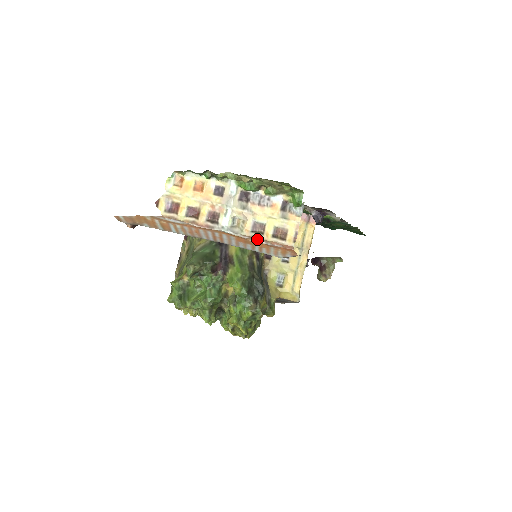
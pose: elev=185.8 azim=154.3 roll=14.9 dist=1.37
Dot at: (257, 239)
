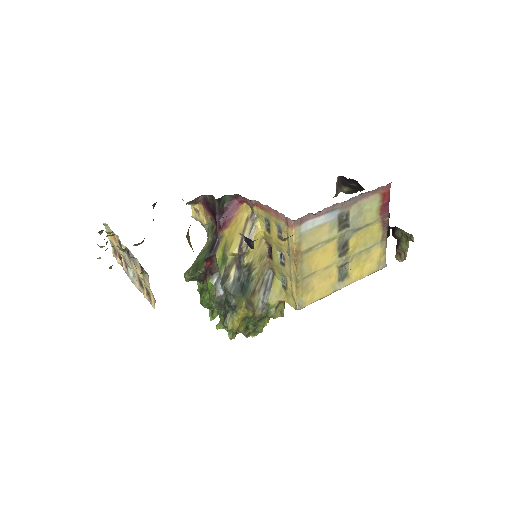
Dot at: (143, 293)
